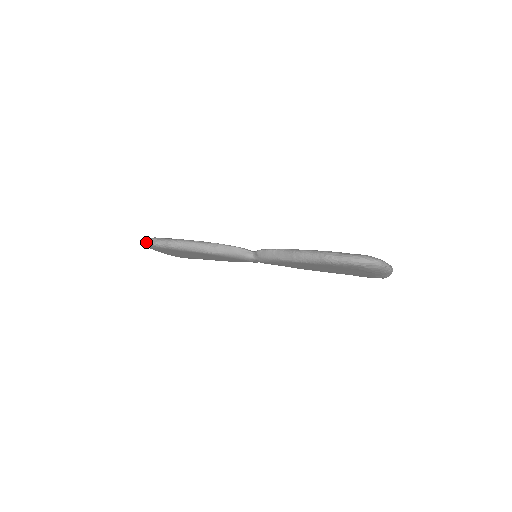
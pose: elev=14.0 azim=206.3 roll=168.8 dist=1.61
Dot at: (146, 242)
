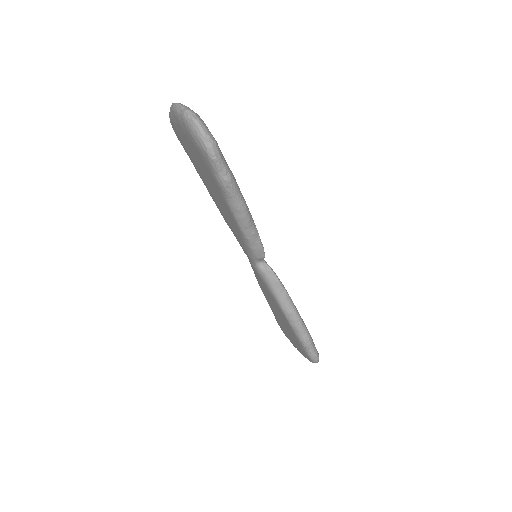
Dot at: (202, 132)
